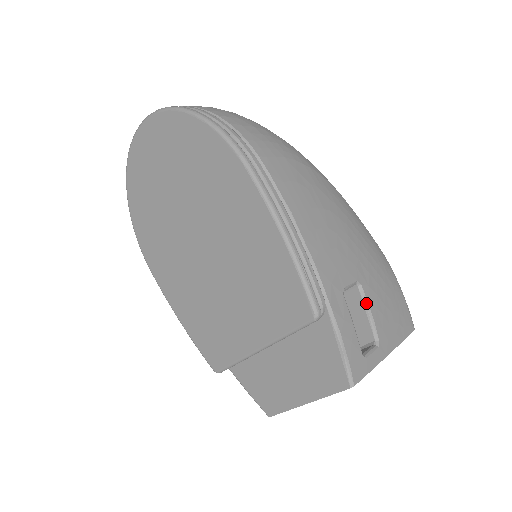
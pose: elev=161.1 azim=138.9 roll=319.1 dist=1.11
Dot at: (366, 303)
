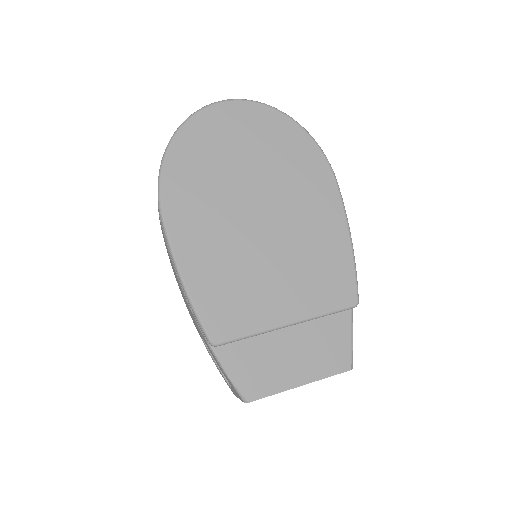
Dot at: occluded
